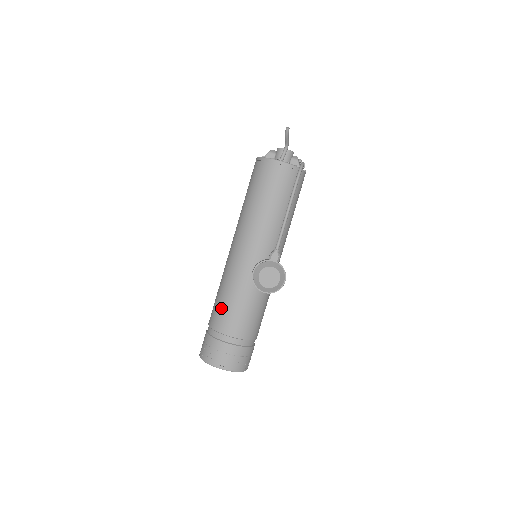
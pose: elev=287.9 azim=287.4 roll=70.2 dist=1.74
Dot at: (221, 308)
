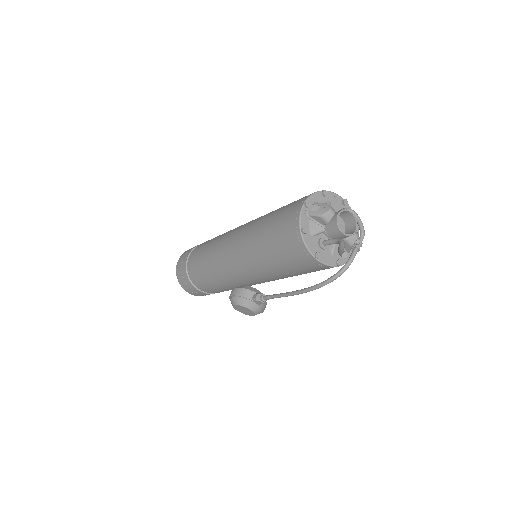
Dot at: (200, 272)
